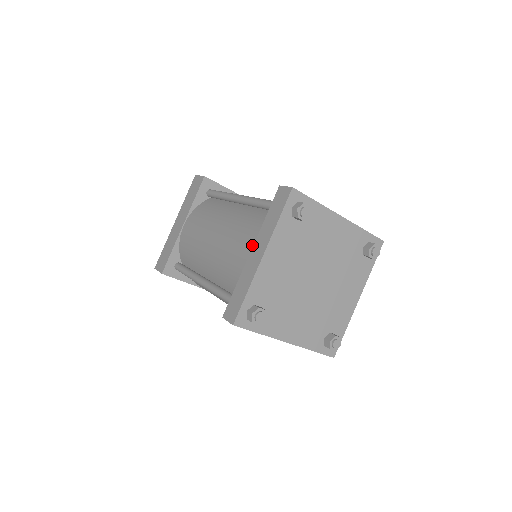
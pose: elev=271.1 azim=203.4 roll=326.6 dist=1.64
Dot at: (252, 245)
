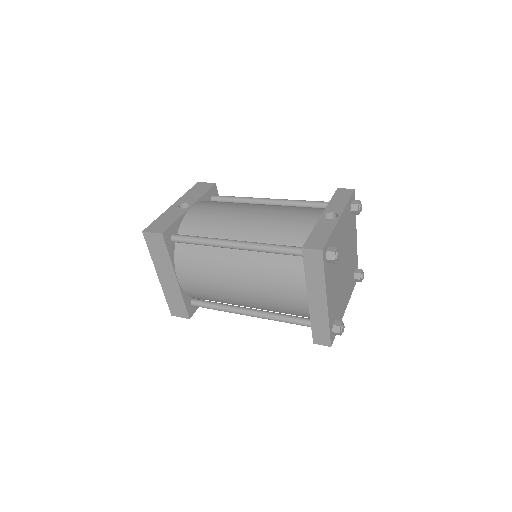
Dot at: (304, 294)
